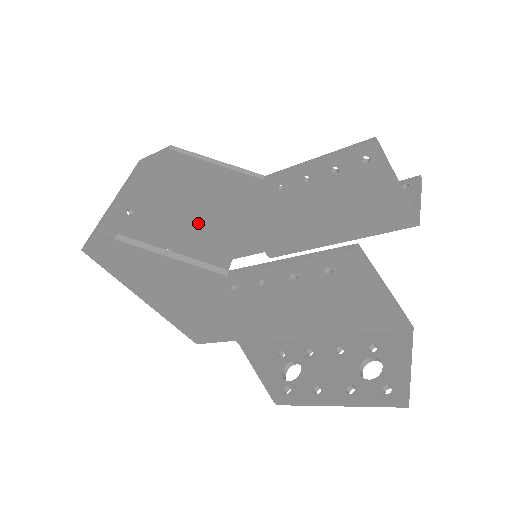
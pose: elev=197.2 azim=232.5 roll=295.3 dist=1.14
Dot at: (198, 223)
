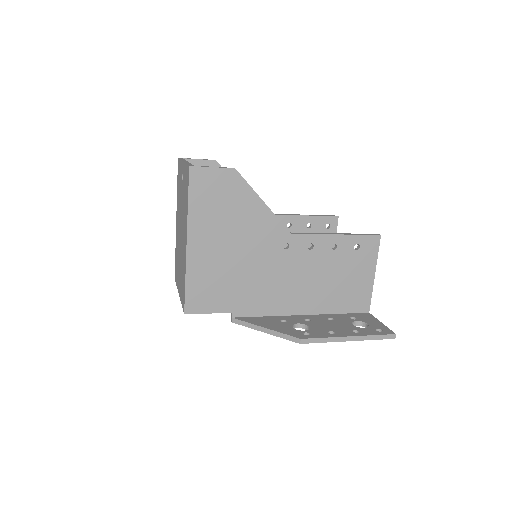
Dot at: occluded
